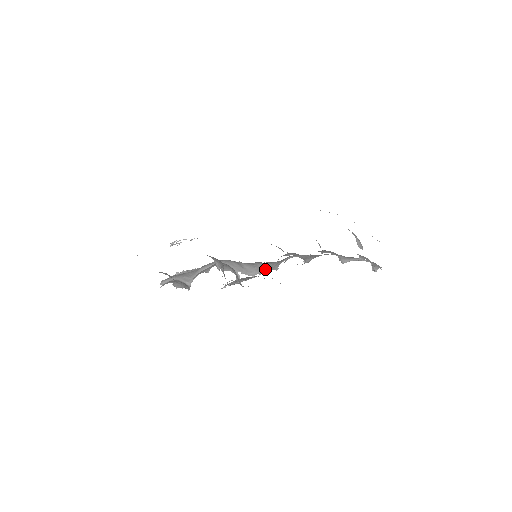
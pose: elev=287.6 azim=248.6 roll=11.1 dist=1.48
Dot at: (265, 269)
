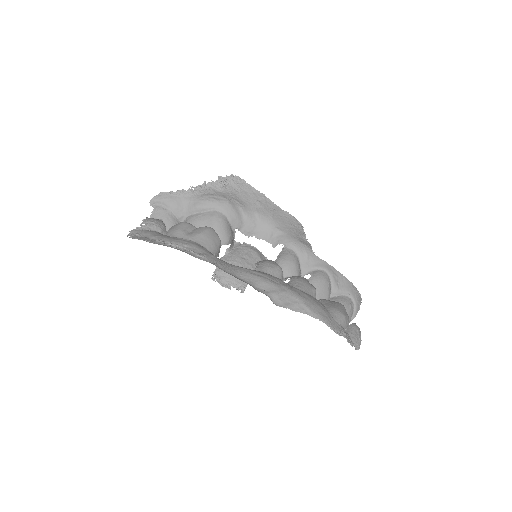
Dot at: (263, 234)
